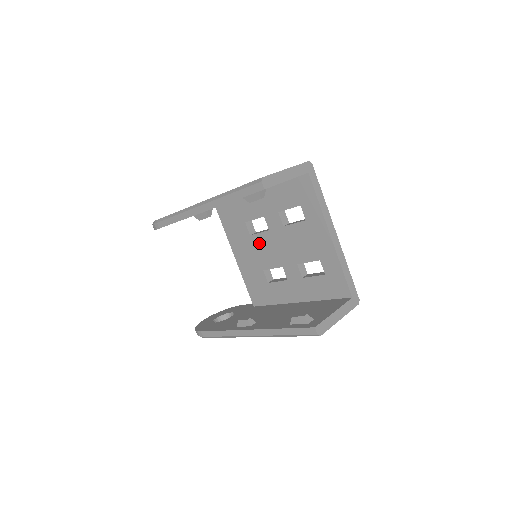
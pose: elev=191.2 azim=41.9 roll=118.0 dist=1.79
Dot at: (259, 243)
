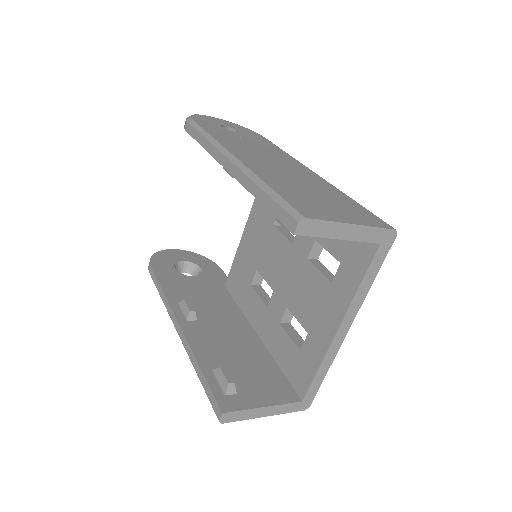
Dot at: (274, 243)
